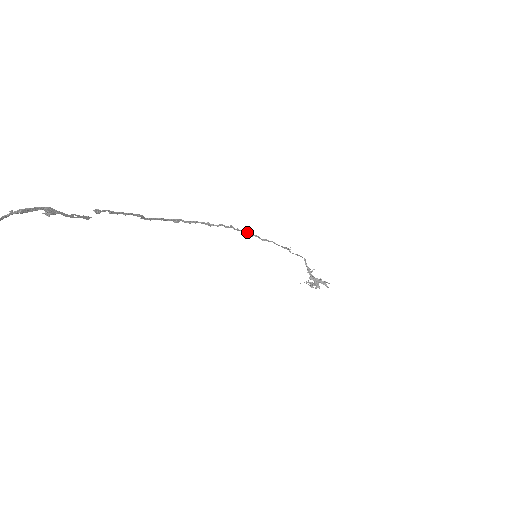
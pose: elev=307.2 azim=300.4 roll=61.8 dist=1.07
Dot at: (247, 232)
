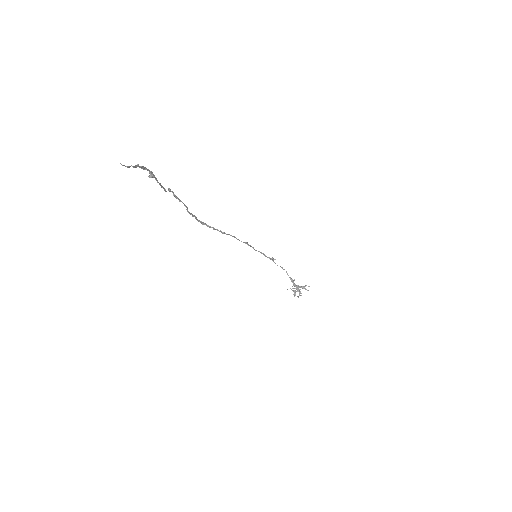
Dot at: (246, 242)
